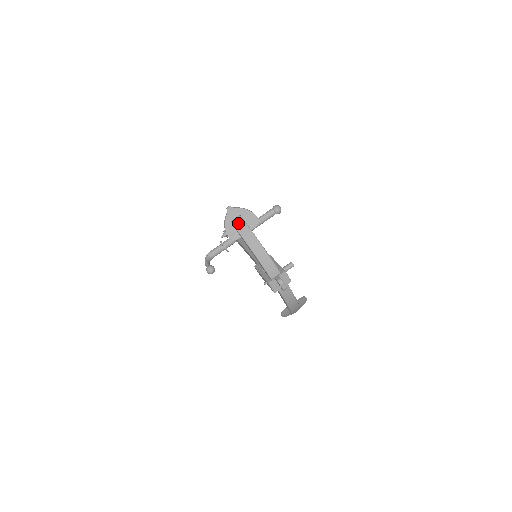
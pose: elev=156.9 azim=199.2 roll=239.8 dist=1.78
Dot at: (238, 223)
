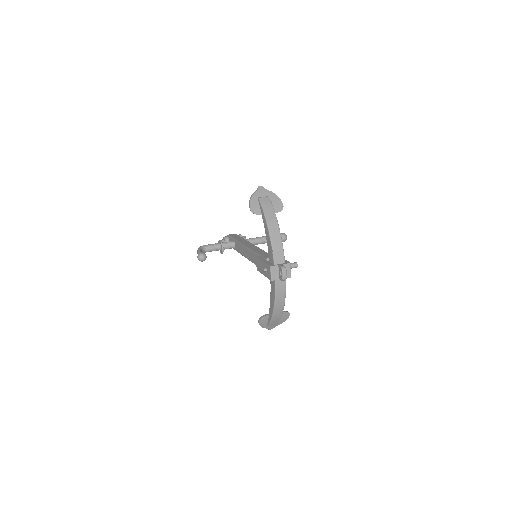
Dot at: (265, 201)
